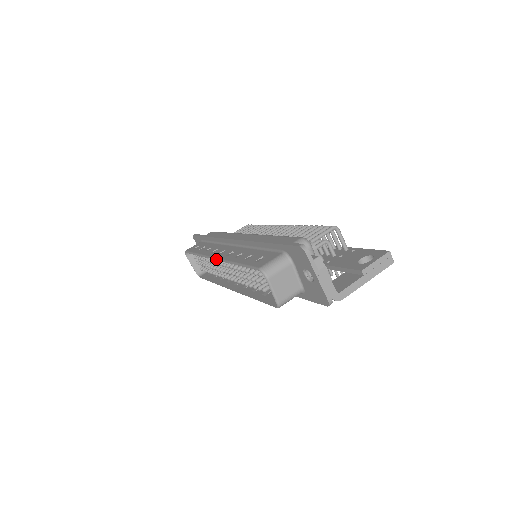
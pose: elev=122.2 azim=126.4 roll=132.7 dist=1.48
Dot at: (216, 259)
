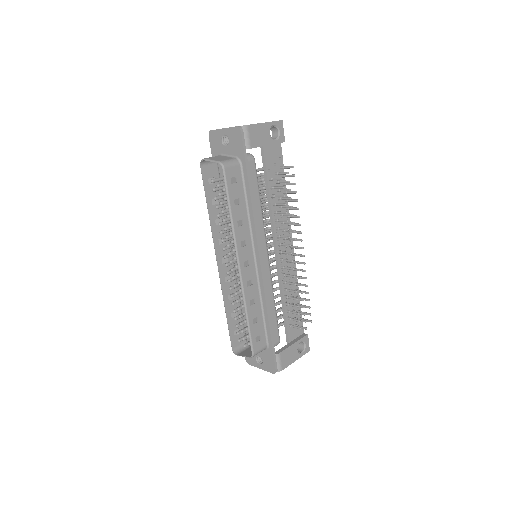
Dot at: occluded
